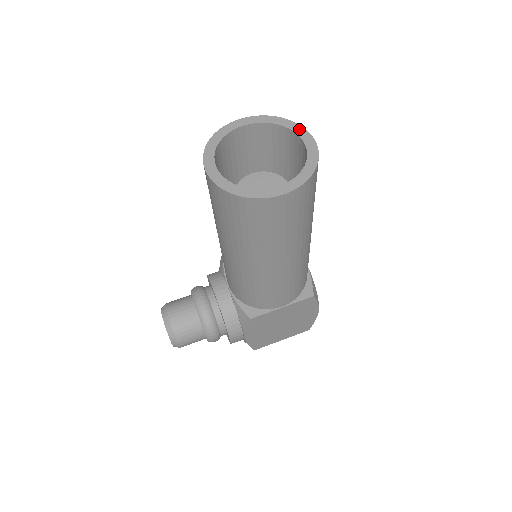
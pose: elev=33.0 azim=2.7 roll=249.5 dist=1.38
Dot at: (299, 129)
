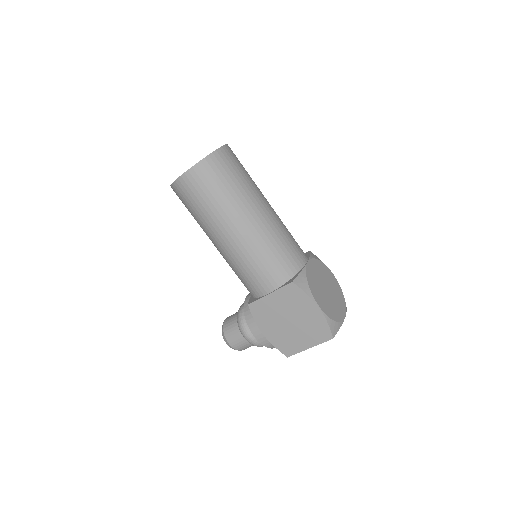
Dot at: occluded
